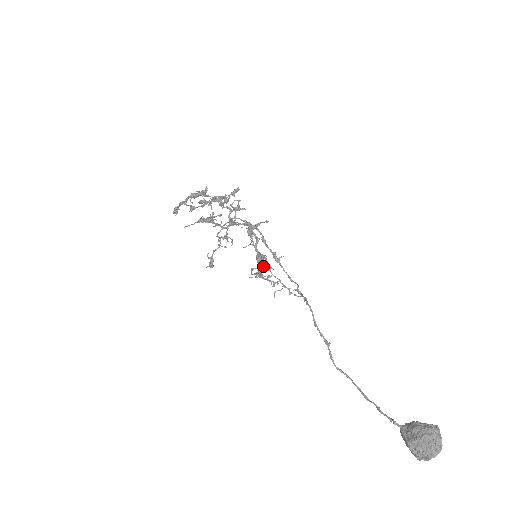
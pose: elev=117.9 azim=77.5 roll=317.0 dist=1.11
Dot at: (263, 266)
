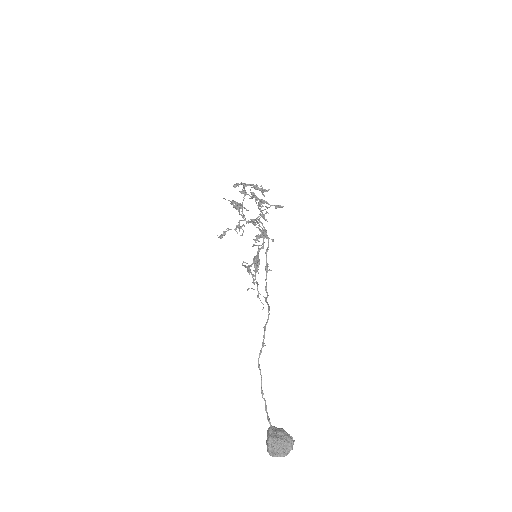
Dot at: (255, 266)
